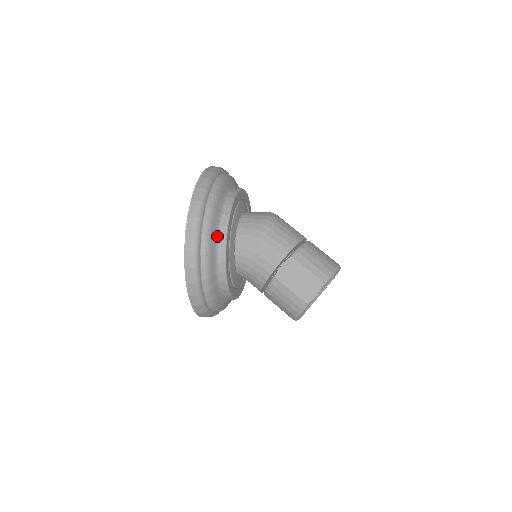
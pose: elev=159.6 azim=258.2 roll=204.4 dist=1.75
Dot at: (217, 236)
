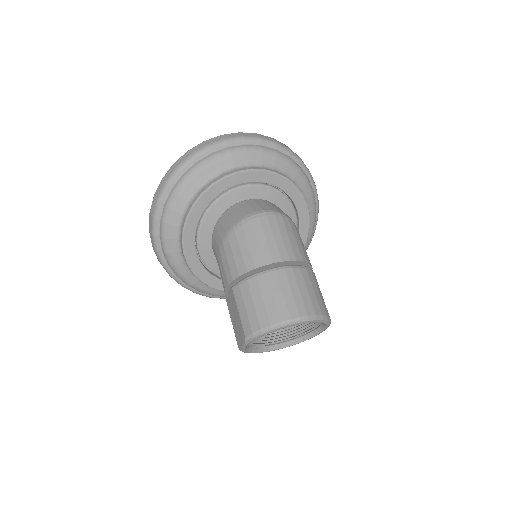
Dot at: (177, 238)
